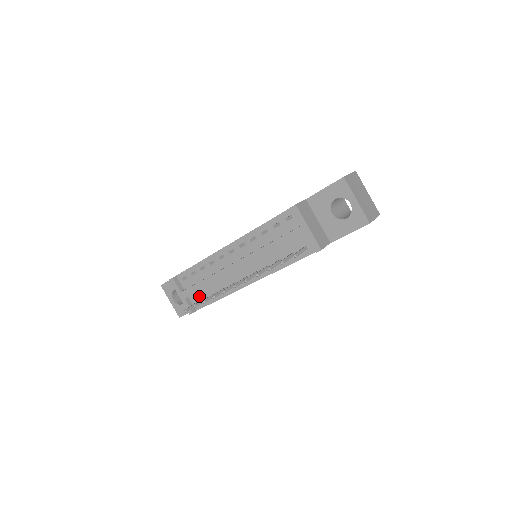
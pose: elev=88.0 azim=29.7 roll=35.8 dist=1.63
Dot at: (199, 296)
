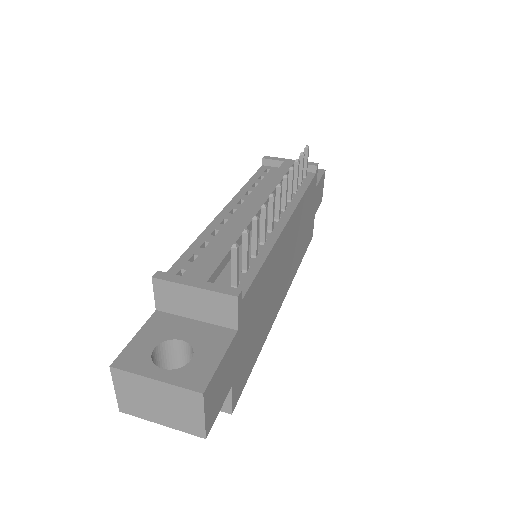
Dot at: (228, 277)
